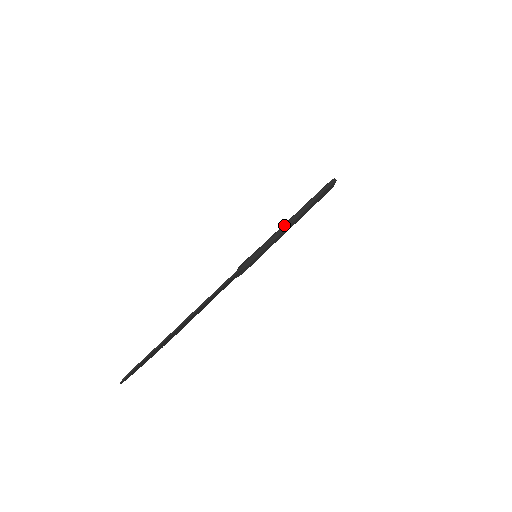
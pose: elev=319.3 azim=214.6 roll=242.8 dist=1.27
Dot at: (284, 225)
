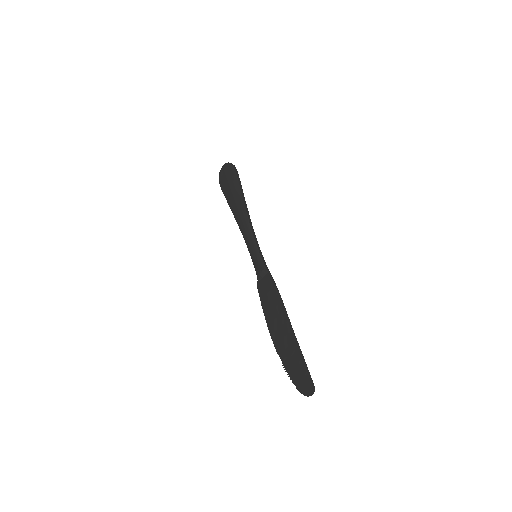
Dot at: (249, 221)
